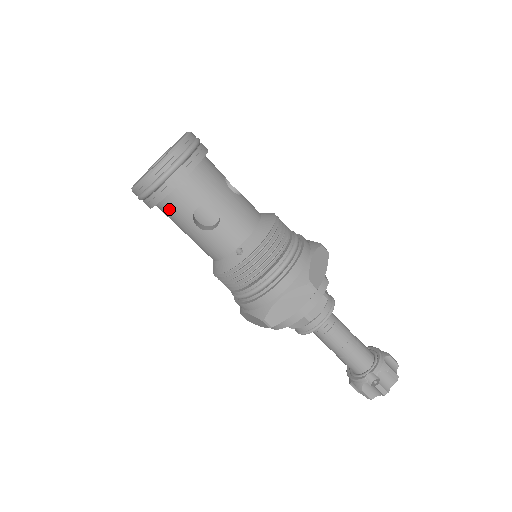
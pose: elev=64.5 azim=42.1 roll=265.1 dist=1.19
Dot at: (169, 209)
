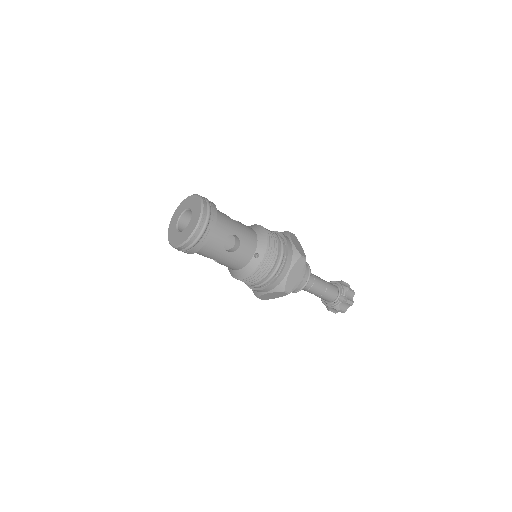
Dot at: (207, 248)
